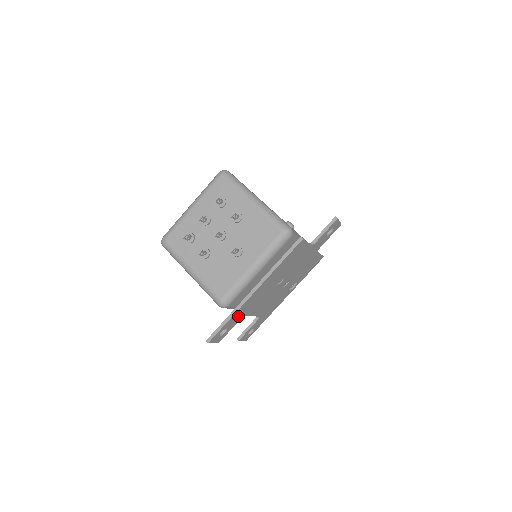
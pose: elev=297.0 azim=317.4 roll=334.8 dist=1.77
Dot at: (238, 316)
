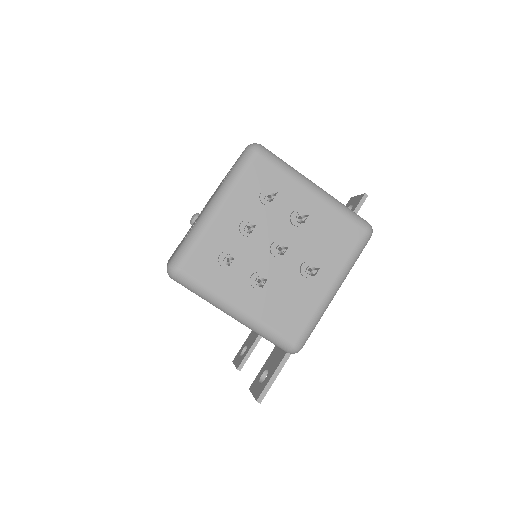
Dot at: occluded
